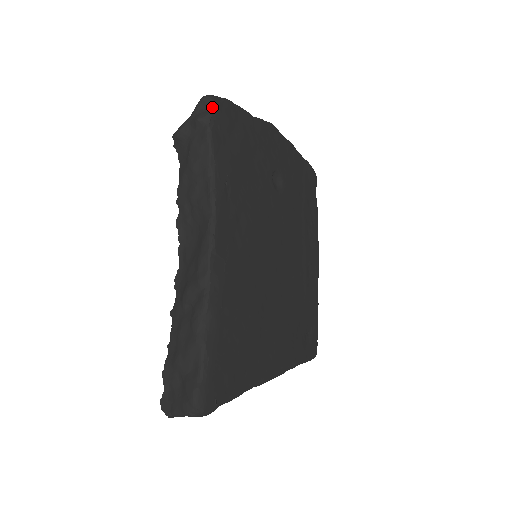
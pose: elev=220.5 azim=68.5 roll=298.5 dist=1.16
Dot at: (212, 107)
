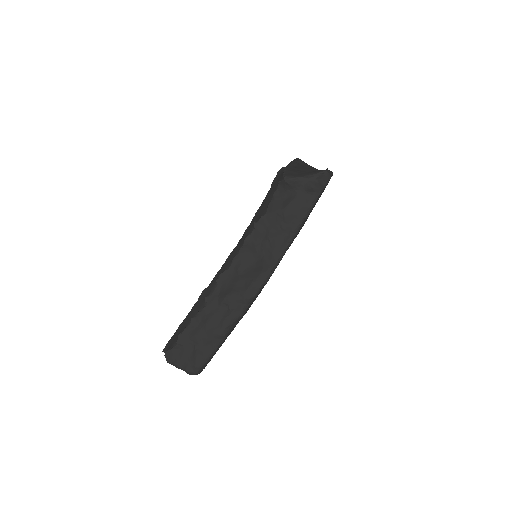
Dot at: (326, 184)
